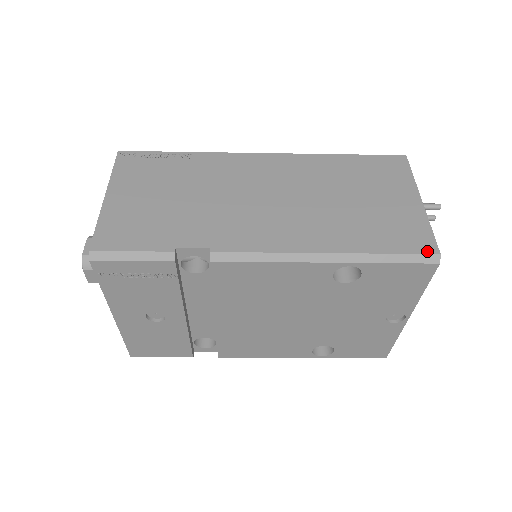
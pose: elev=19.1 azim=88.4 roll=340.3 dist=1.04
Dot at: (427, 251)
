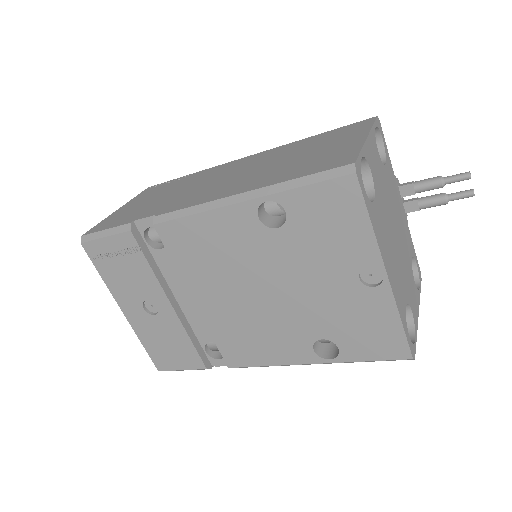
Dot at: (341, 165)
